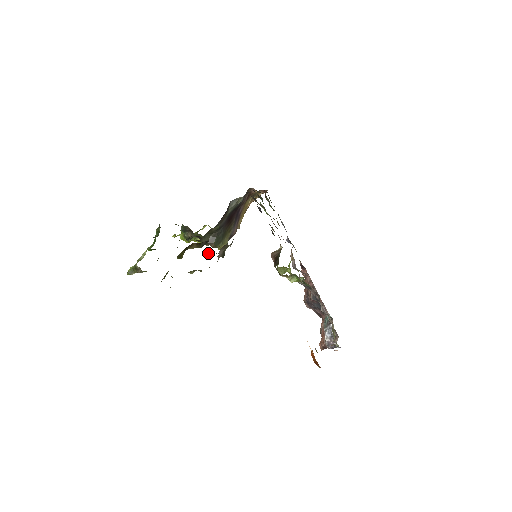
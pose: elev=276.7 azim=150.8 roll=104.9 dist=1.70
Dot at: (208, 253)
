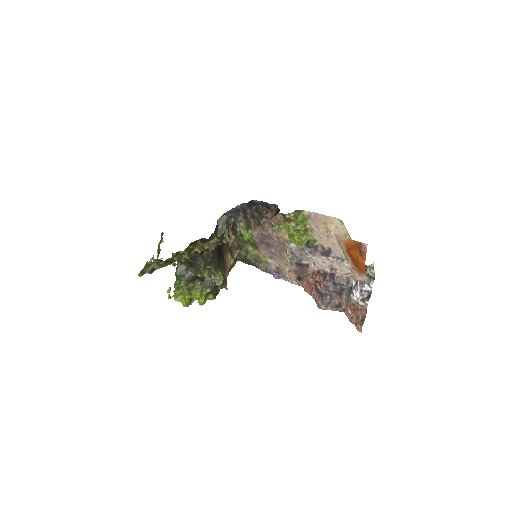
Dot at: occluded
